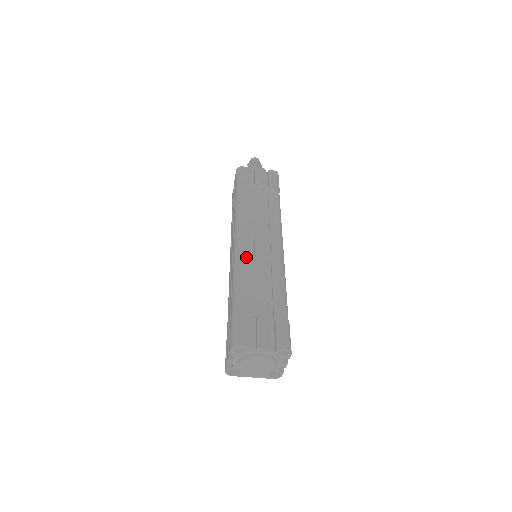
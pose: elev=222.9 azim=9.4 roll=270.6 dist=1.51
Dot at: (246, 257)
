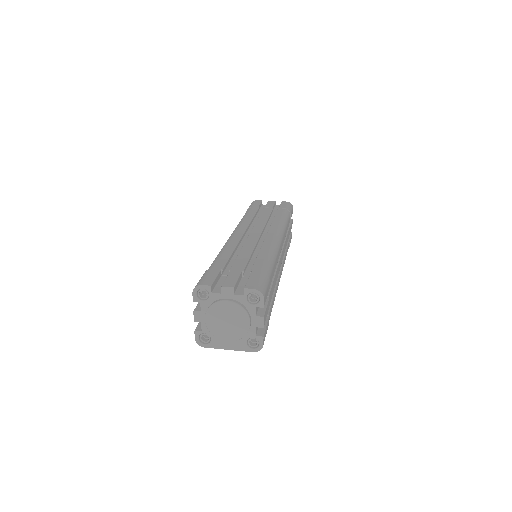
Dot at: (236, 240)
